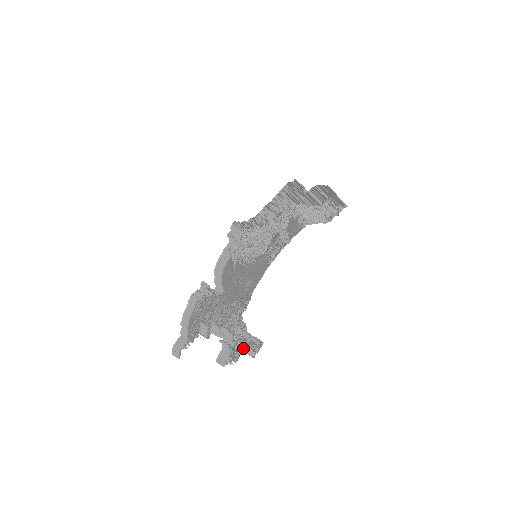
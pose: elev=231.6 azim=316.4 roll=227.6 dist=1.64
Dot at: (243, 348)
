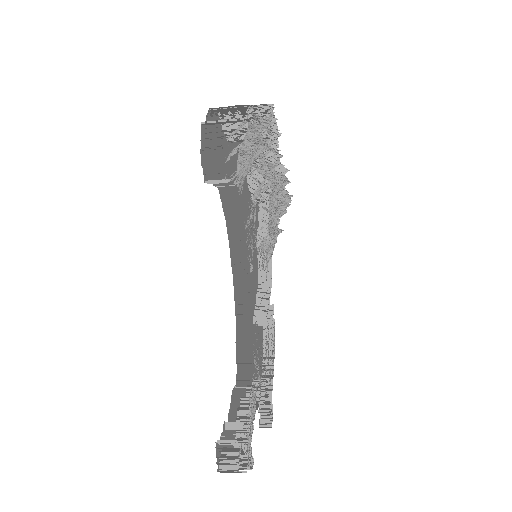
Dot at: (248, 440)
